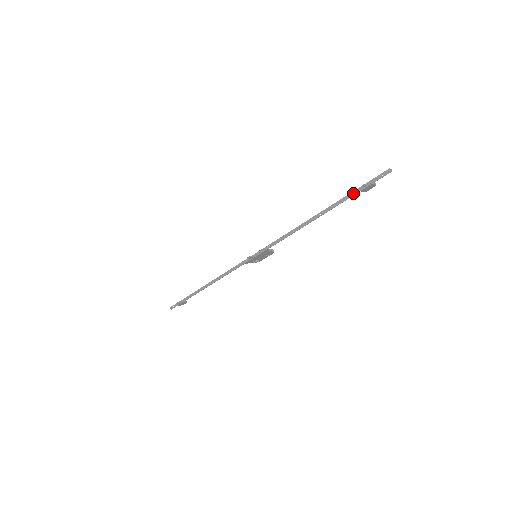
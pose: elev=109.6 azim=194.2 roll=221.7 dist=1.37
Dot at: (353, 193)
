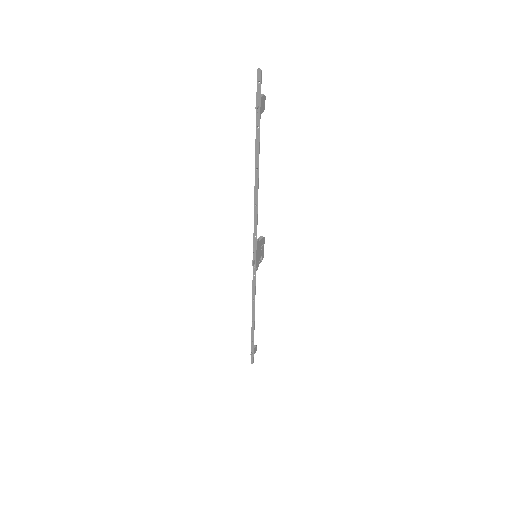
Dot at: (257, 123)
